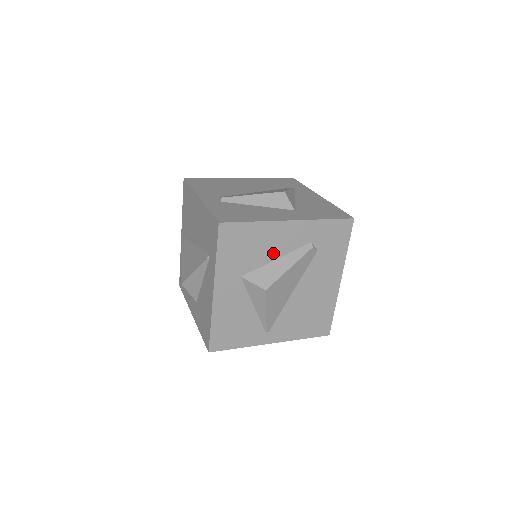
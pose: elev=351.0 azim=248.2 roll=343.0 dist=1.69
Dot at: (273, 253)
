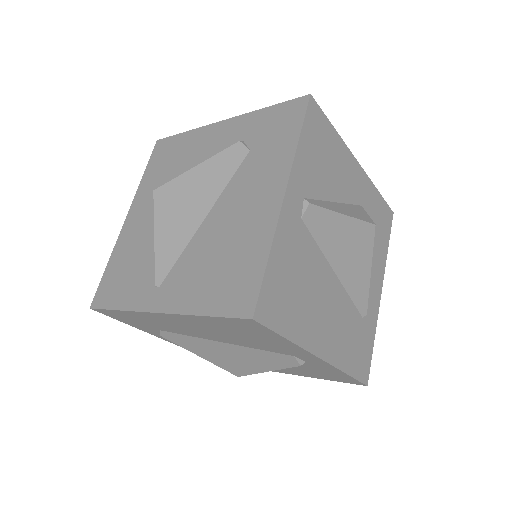
Dot at: (195, 163)
